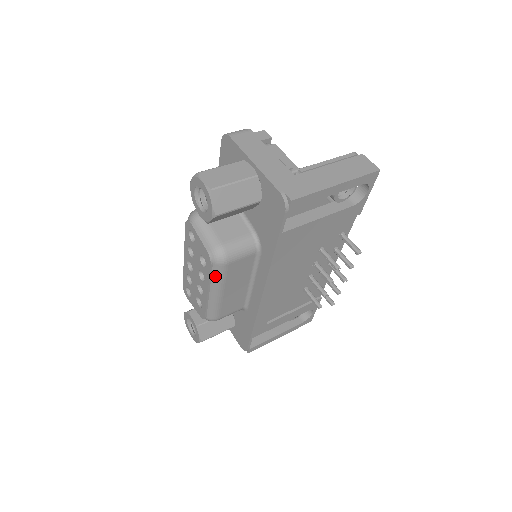
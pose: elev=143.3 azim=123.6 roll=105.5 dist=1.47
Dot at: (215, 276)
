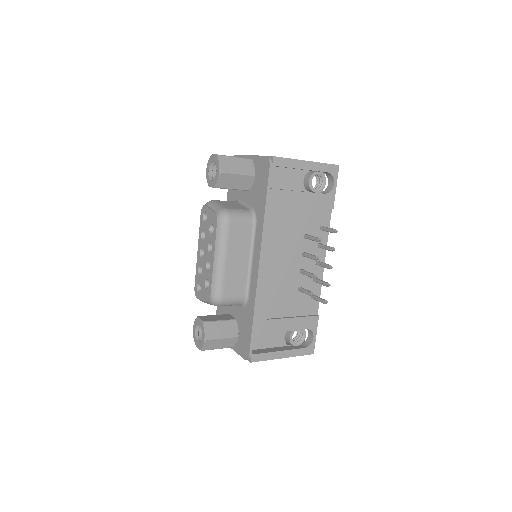
Dot at: (220, 236)
